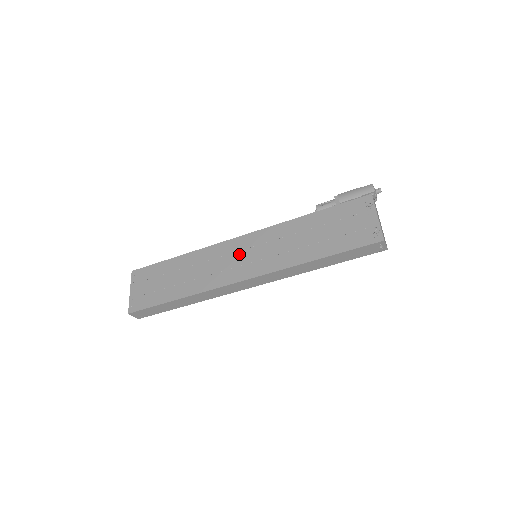
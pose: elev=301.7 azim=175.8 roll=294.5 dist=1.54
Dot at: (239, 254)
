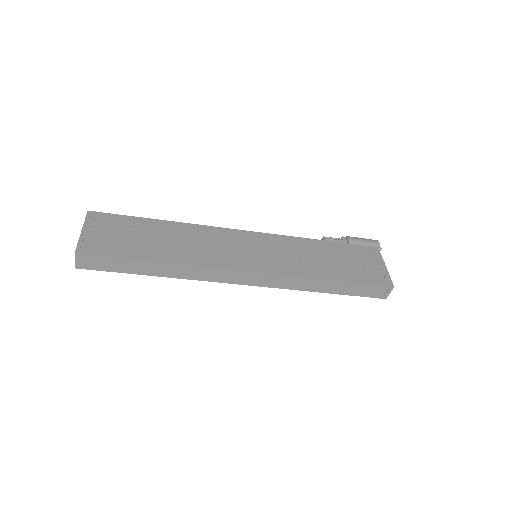
Dot at: (242, 245)
